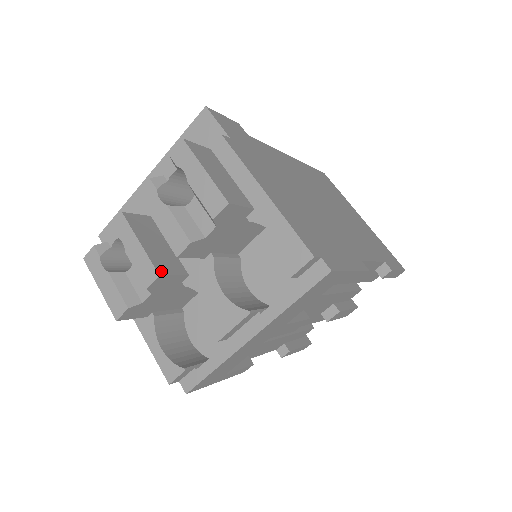
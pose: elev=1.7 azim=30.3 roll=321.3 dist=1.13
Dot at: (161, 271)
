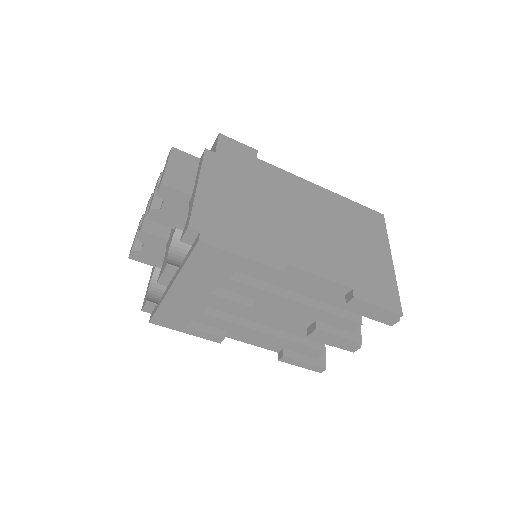
Dot at: (145, 229)
